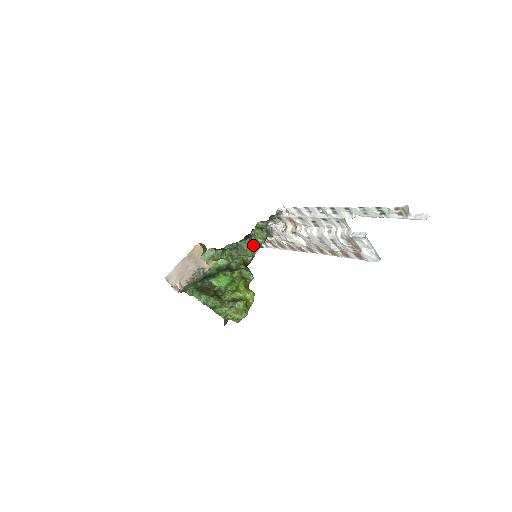
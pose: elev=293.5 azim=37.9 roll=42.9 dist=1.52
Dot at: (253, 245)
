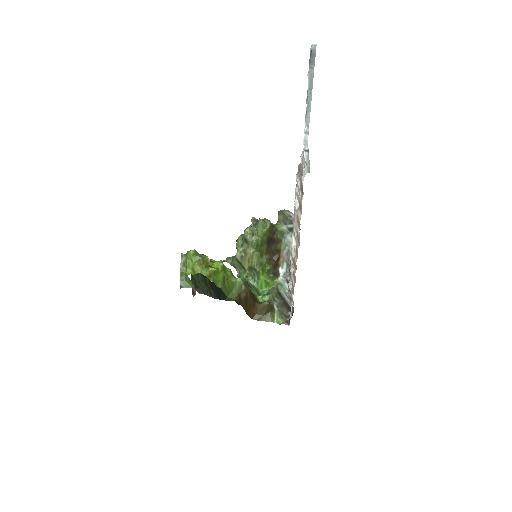
Dot at: (255, 226)
